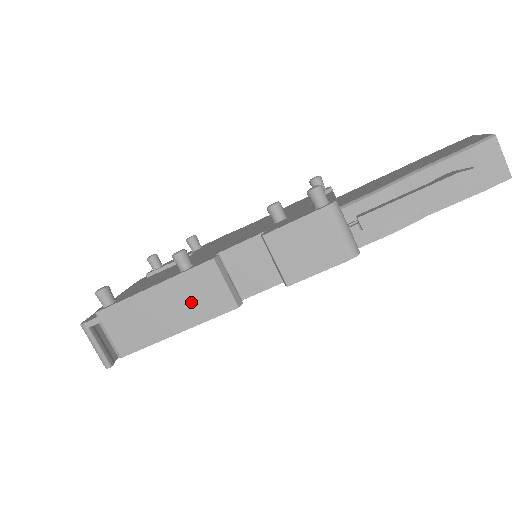
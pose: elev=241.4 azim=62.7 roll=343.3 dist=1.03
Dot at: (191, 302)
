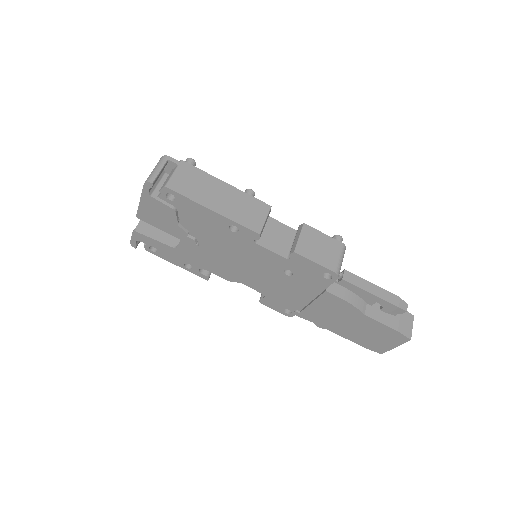
Dot at: (239, 208)
